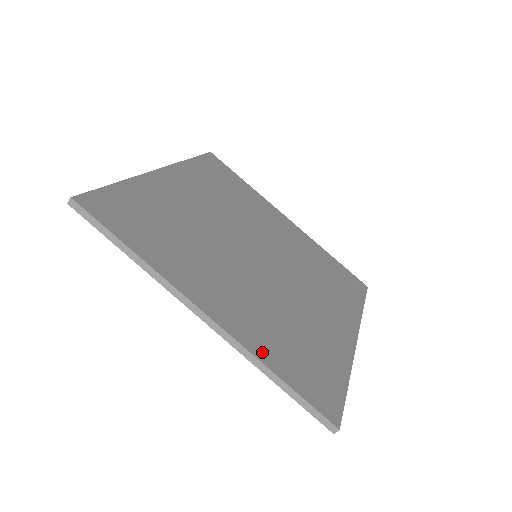
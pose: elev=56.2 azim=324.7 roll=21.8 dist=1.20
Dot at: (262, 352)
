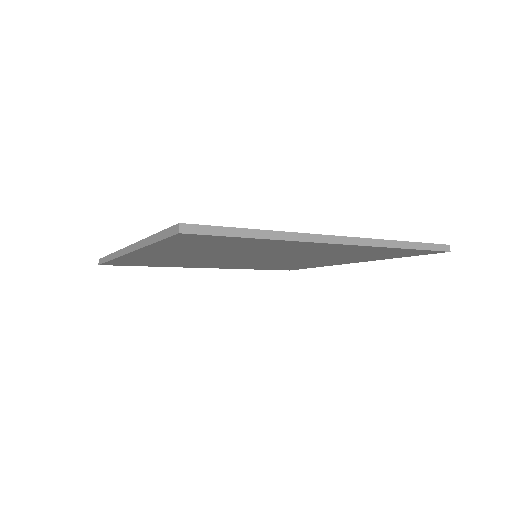
Dot at: occluded
